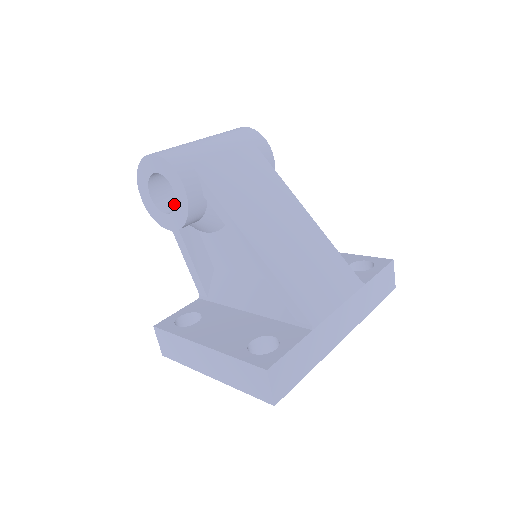
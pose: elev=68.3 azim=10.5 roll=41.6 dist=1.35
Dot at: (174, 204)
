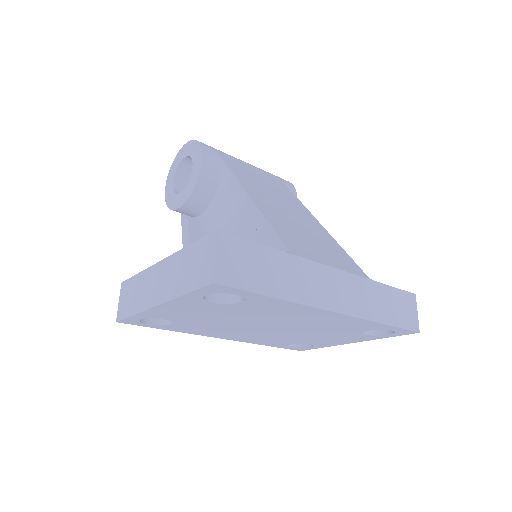
Dot at: occluded
